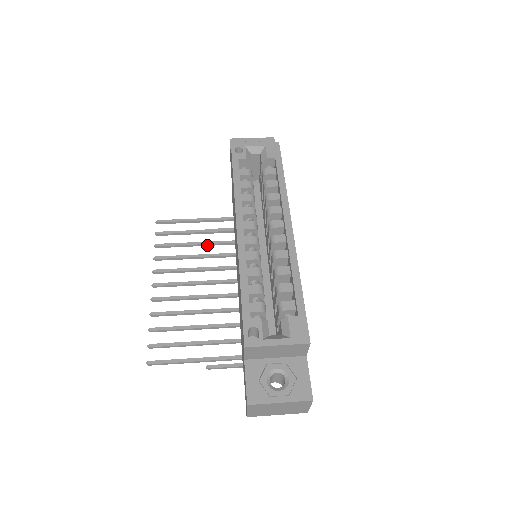
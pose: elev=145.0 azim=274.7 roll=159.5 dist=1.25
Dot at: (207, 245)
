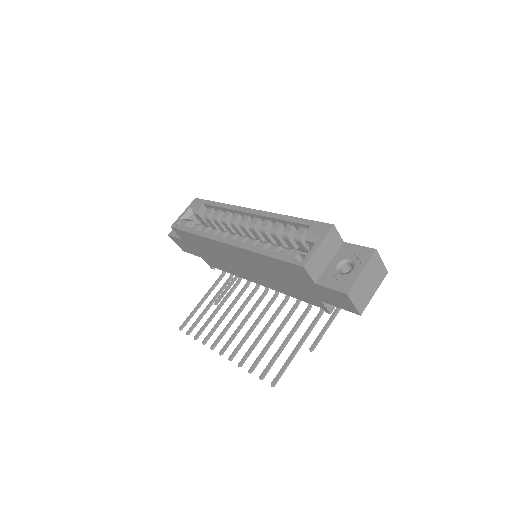
Dot at: occluded
